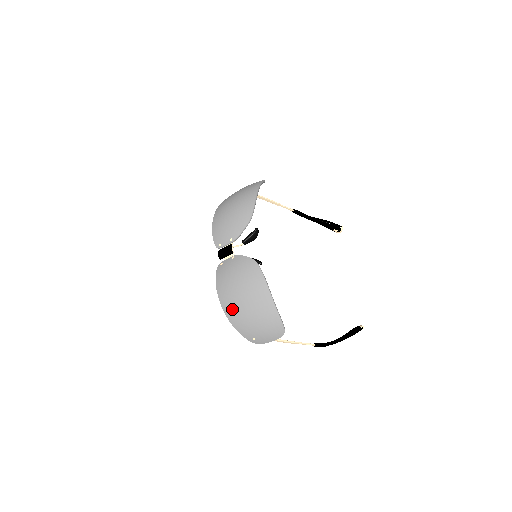
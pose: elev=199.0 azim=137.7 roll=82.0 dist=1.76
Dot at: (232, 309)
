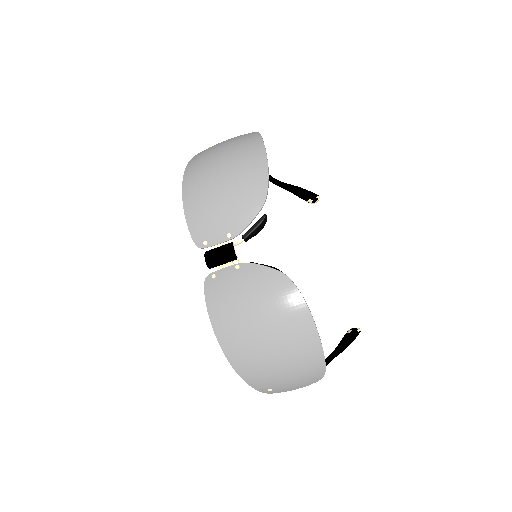
Dot at: (243, 352)
